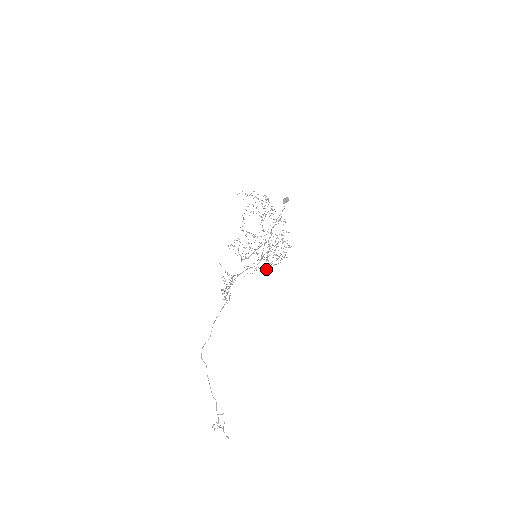
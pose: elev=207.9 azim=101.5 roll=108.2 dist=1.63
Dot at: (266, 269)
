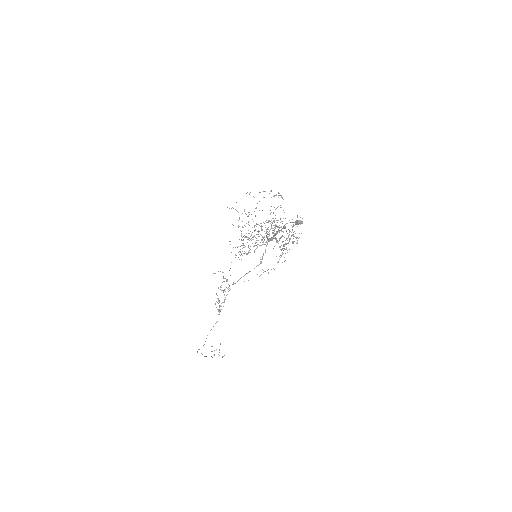
Dot at: (269, 241)
